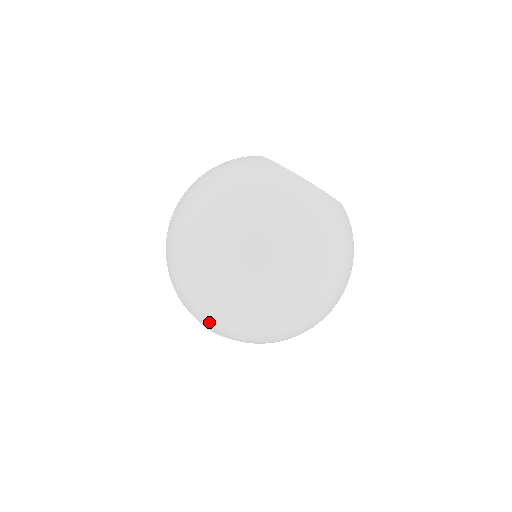
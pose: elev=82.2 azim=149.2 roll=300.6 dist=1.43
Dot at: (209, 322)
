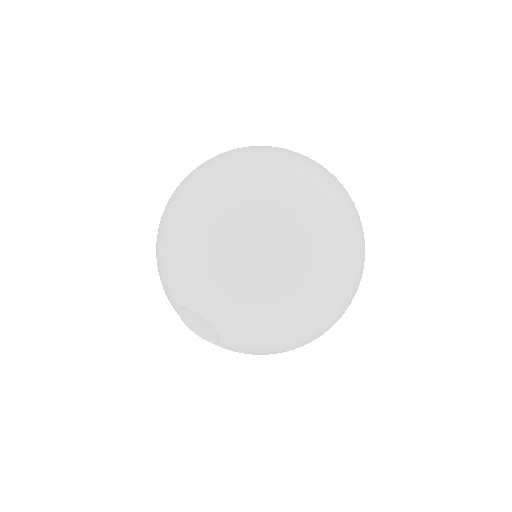
Dot at: (218, 282)
